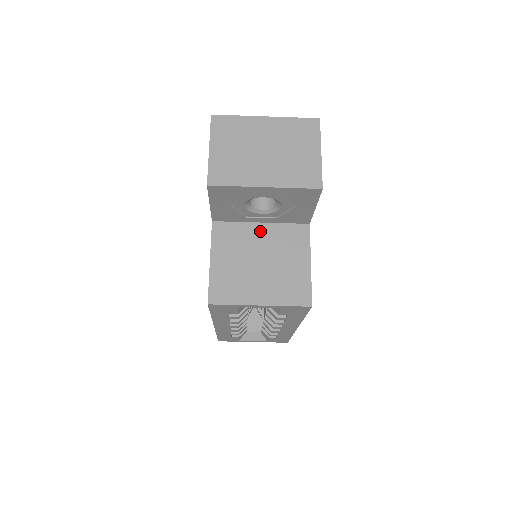
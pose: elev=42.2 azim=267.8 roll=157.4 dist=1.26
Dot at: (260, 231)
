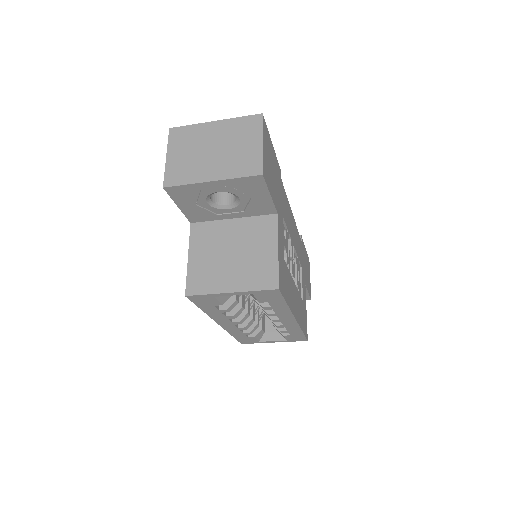
Dot at: (232, 226)
